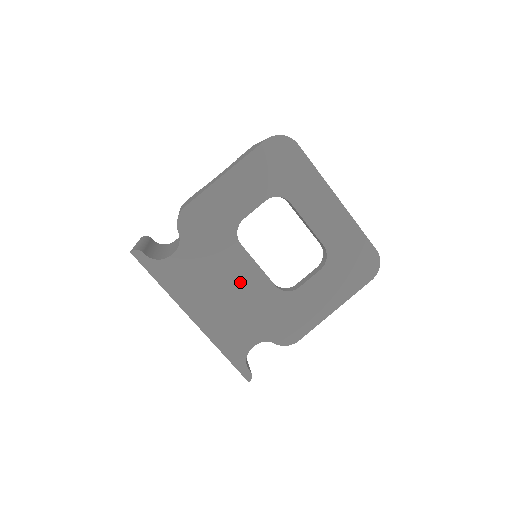
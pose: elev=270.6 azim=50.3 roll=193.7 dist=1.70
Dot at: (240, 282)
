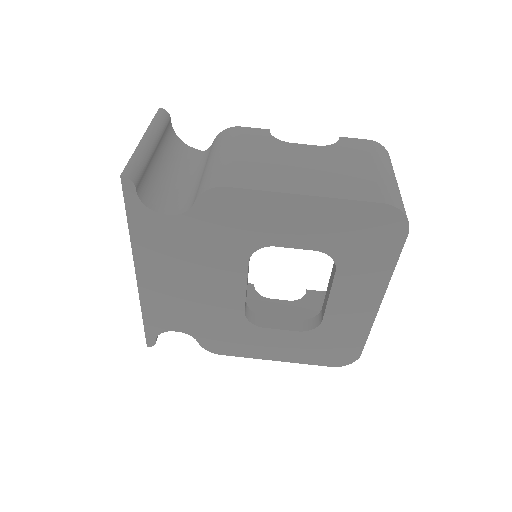
Dot at: (215, 286)
